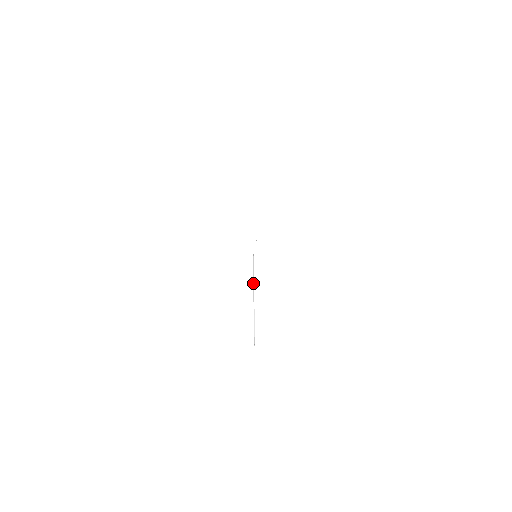
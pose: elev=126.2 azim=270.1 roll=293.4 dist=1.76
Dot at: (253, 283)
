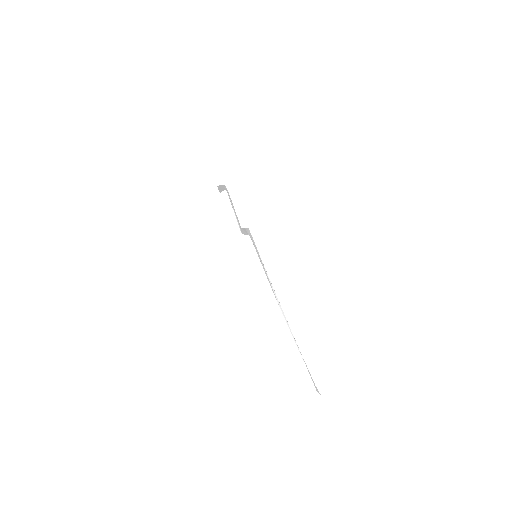
Dot at: (280, 307)
